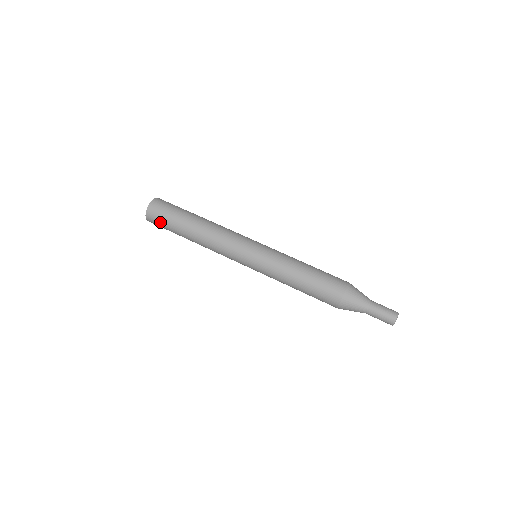
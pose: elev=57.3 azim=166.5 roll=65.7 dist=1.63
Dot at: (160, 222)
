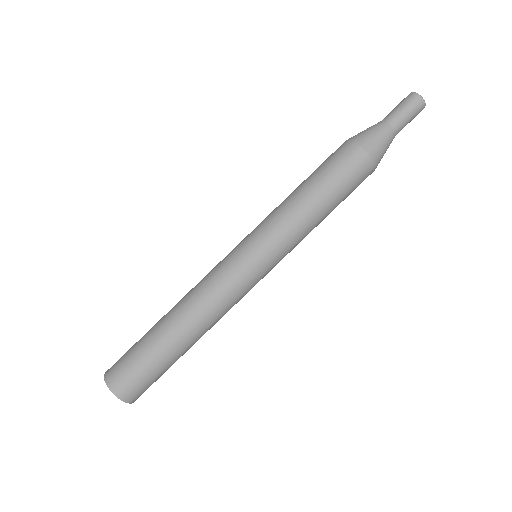
Dot at: (147, 383)
